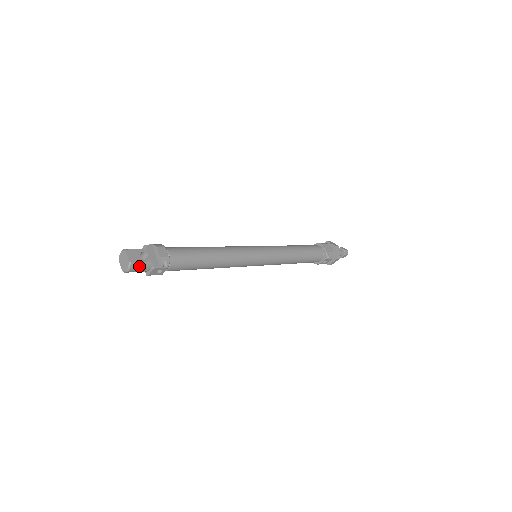
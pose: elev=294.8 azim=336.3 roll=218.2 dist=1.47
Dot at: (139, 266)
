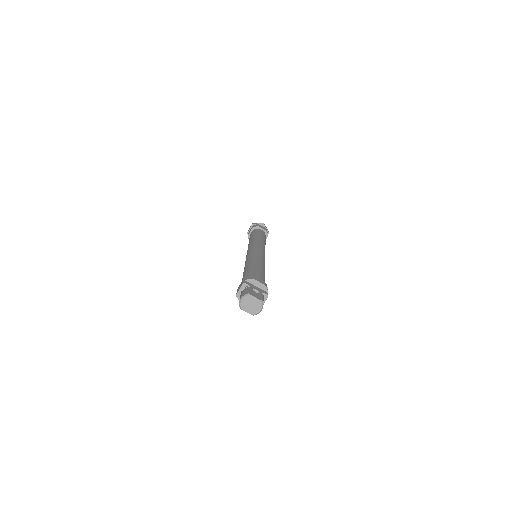
Dot at: occluded
